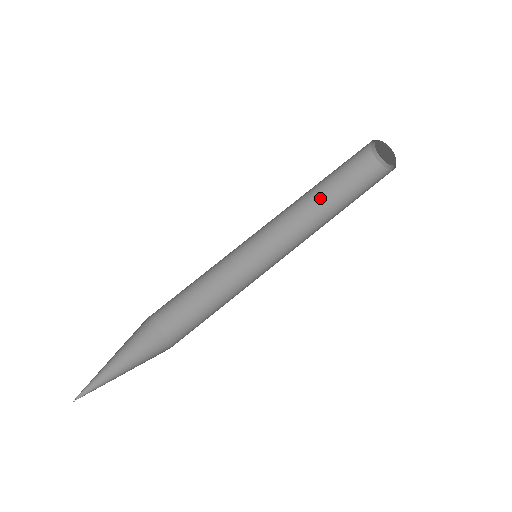
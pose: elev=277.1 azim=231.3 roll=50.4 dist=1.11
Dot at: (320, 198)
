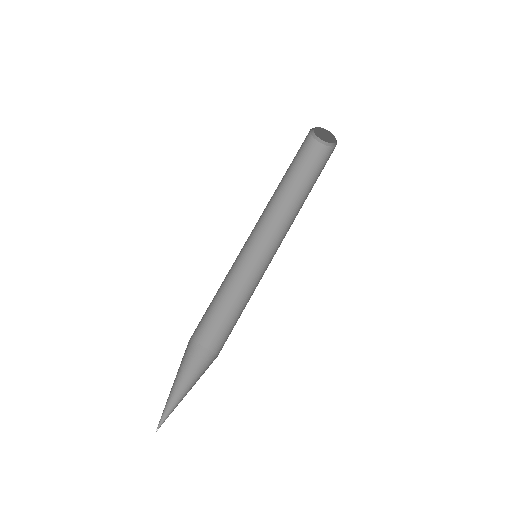
Dot at: (282, 186)
